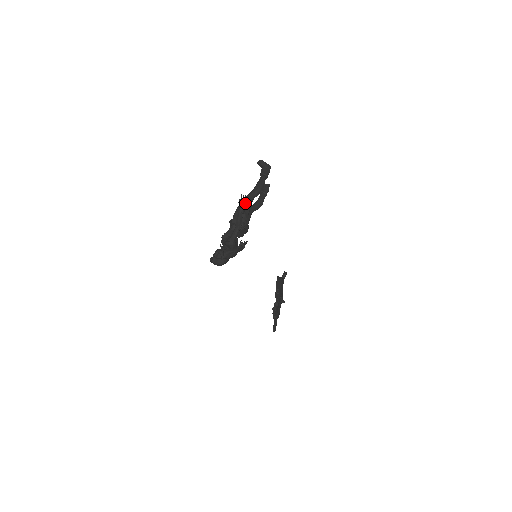
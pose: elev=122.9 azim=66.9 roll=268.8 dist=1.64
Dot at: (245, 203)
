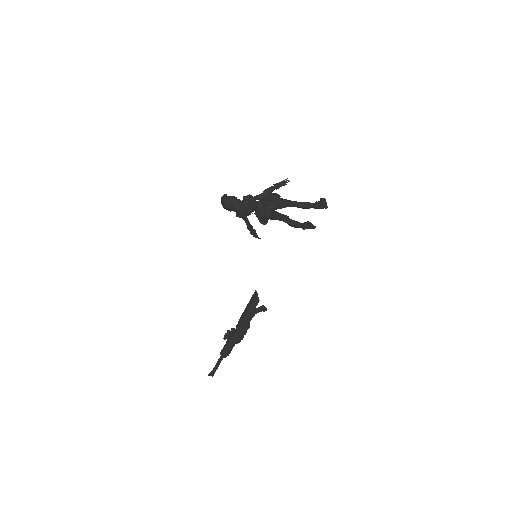
Dot at: (284, 185)
